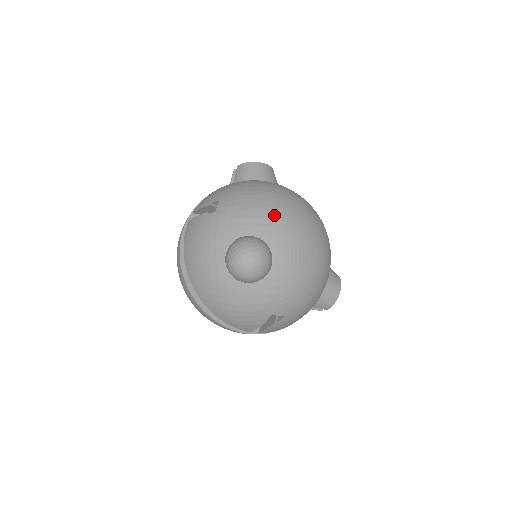
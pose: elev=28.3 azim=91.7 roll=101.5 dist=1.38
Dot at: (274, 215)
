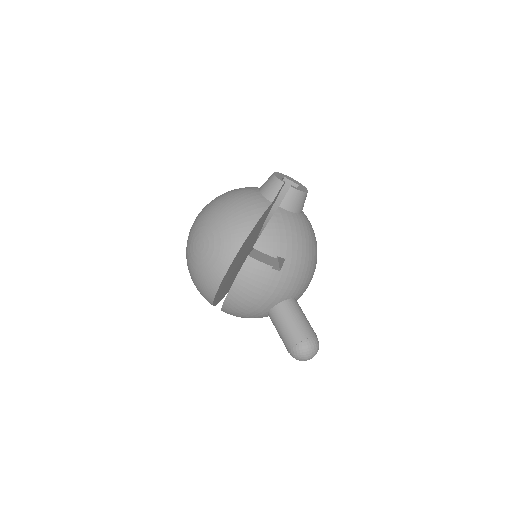
Dot at: (309, 279)
